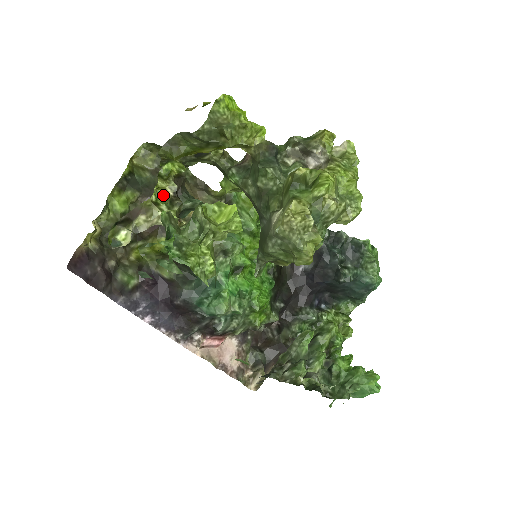
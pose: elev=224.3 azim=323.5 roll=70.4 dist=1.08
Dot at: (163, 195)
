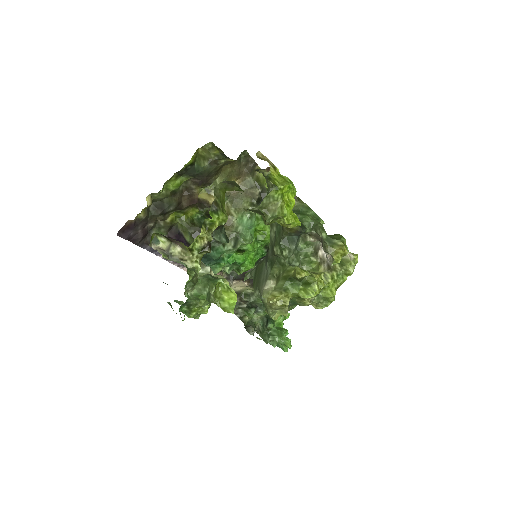
Dot at: (200, 242)
